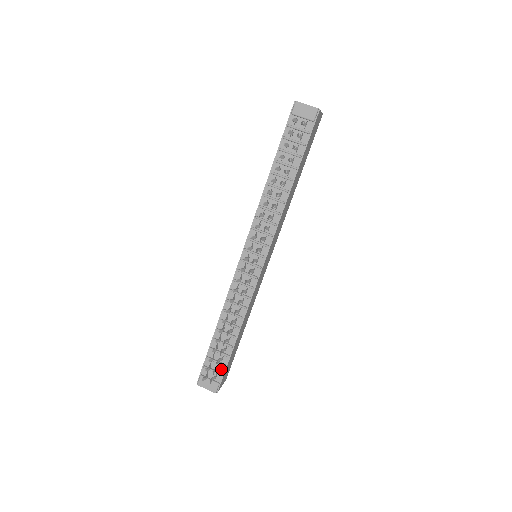
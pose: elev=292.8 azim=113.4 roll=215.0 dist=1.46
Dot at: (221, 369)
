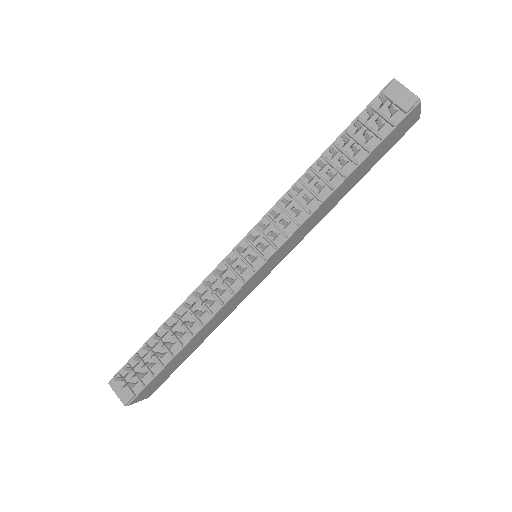
Dot at: (146, 378)
